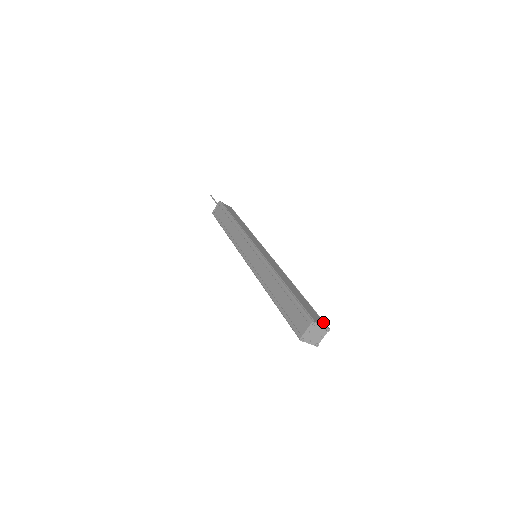
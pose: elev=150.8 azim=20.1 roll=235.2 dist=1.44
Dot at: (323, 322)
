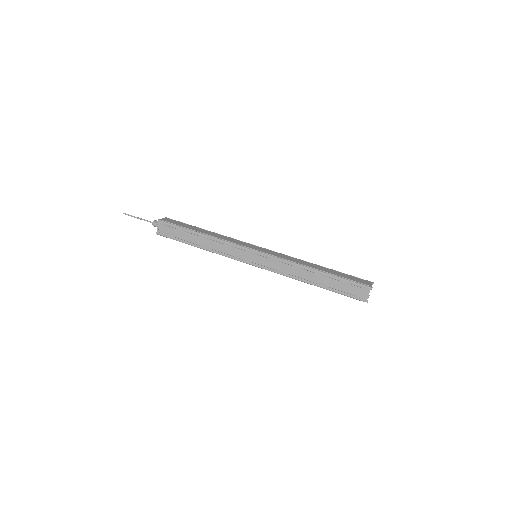
Dot at: (367, 281)
